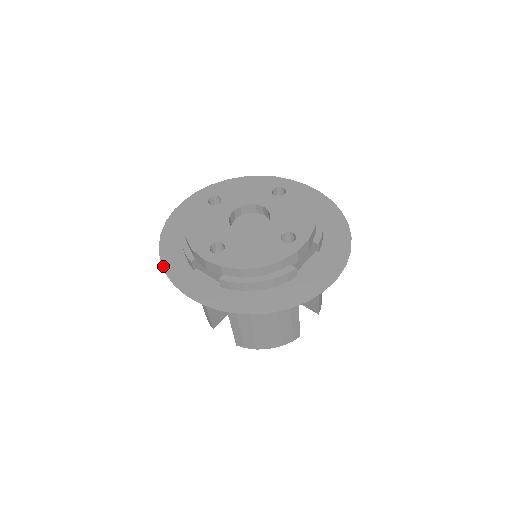
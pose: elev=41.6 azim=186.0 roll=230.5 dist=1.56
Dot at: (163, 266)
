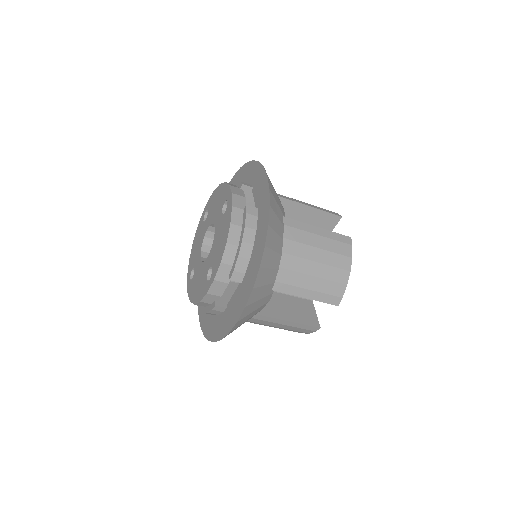
Dot at: occluded
